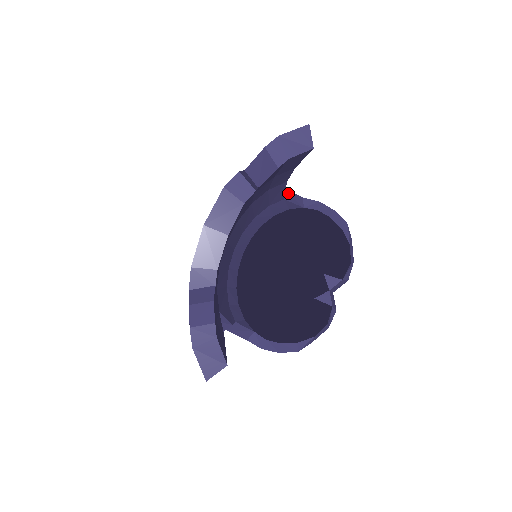
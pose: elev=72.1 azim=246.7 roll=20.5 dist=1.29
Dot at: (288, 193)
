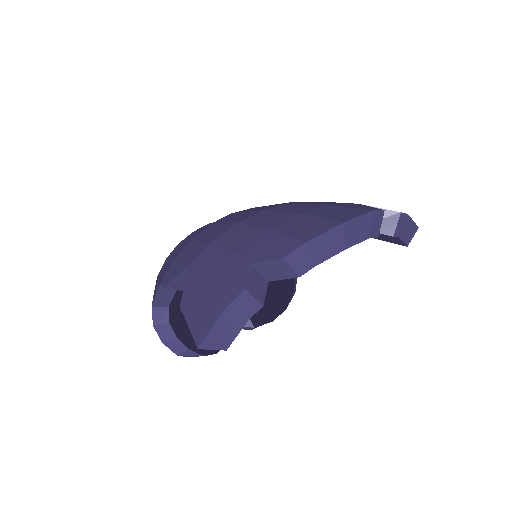
Dot at: occluded
